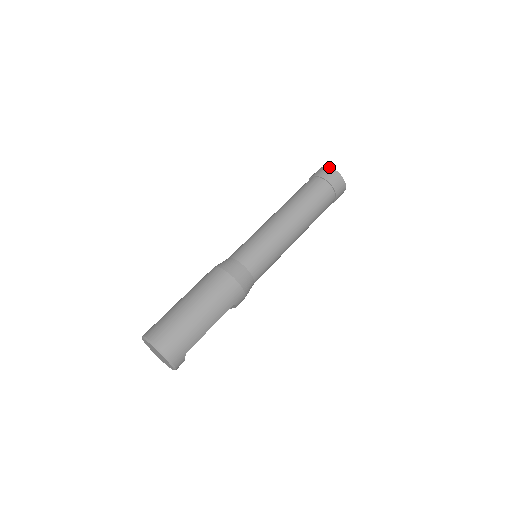
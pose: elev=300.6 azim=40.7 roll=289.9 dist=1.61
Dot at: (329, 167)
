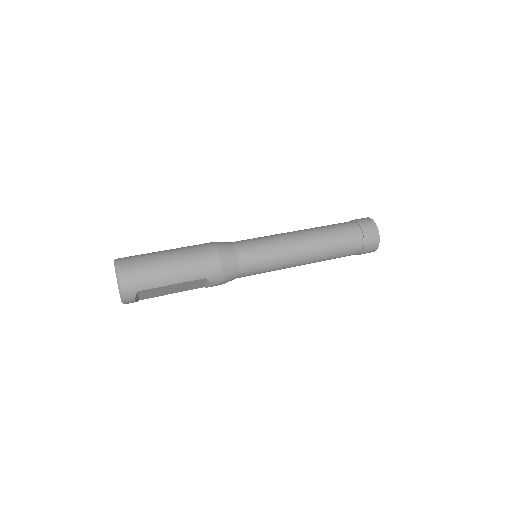
Dot at: occluded
